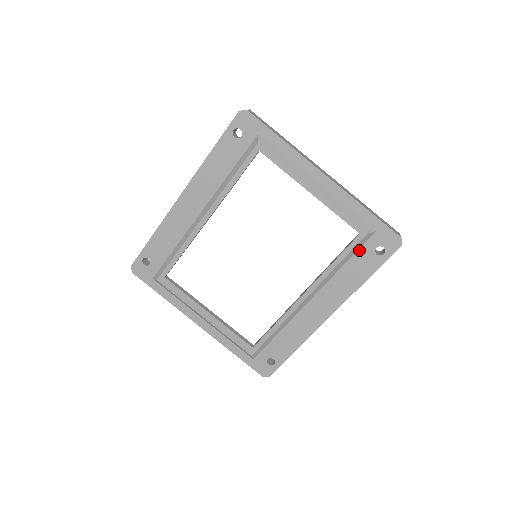
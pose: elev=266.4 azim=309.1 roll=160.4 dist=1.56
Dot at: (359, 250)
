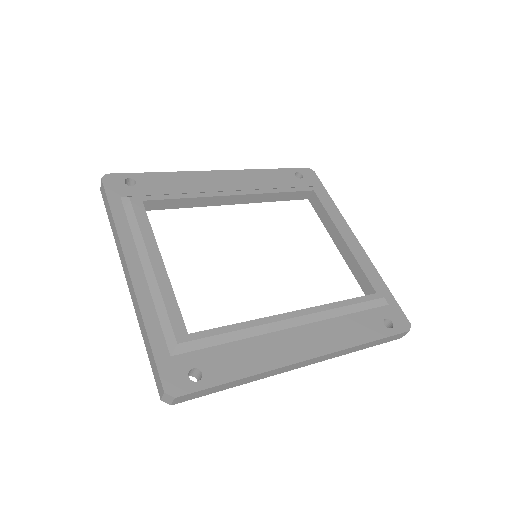
Dot at: (368, 310)
